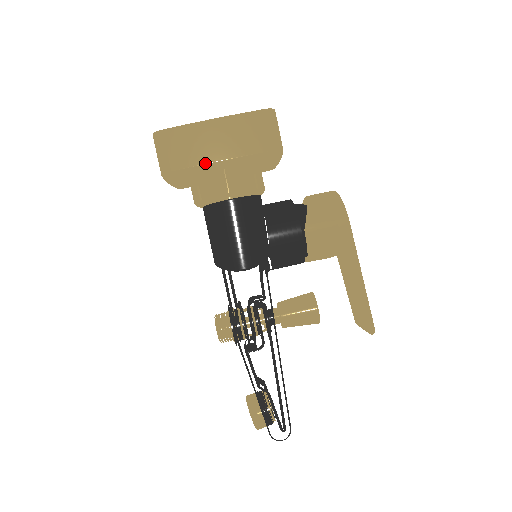
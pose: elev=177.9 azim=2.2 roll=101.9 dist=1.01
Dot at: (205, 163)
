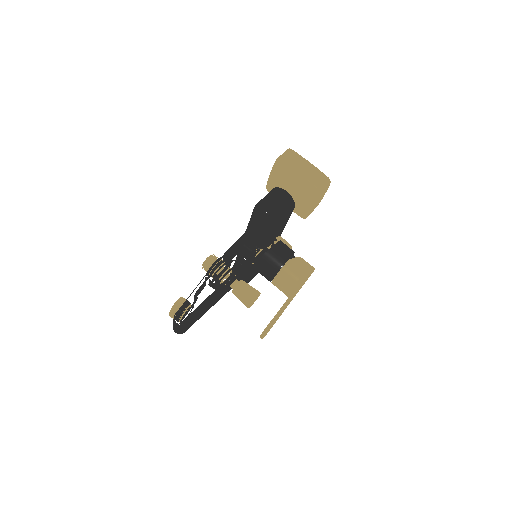
Dot at: (294, 168)
